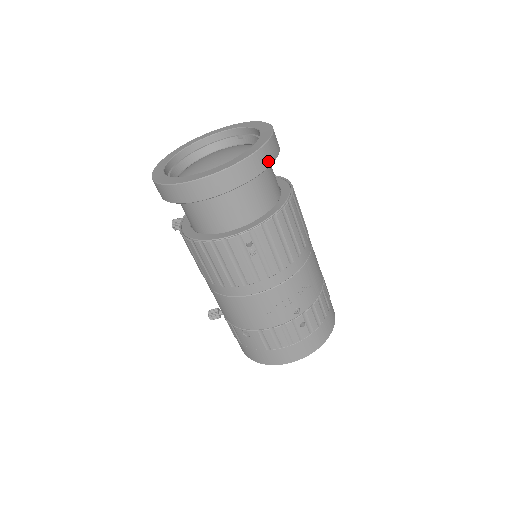
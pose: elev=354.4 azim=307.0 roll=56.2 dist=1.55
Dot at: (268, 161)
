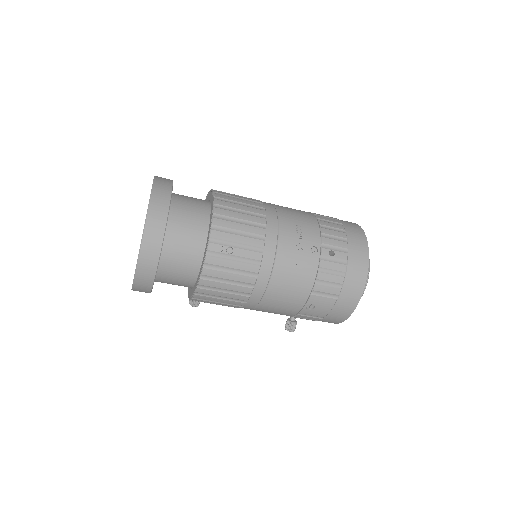
Dot at: (167, 193)
